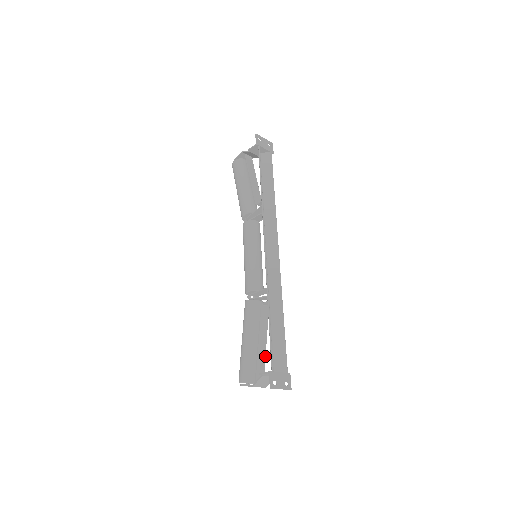
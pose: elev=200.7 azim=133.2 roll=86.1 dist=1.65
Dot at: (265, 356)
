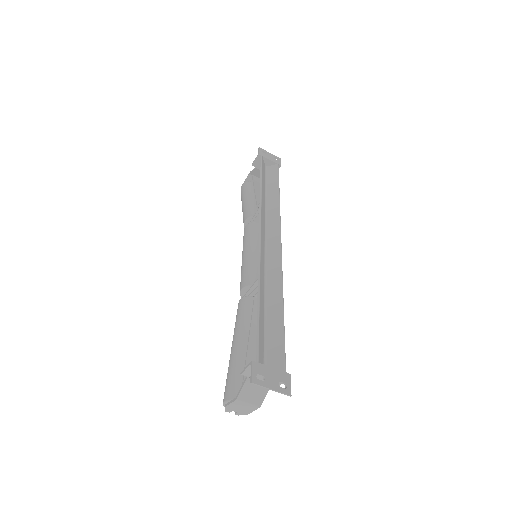
Dot at: occluded
